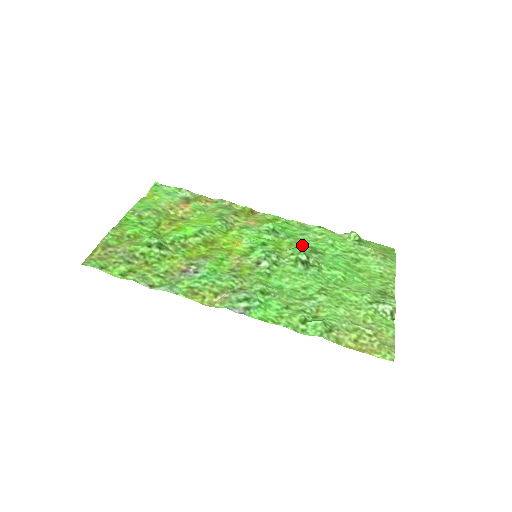
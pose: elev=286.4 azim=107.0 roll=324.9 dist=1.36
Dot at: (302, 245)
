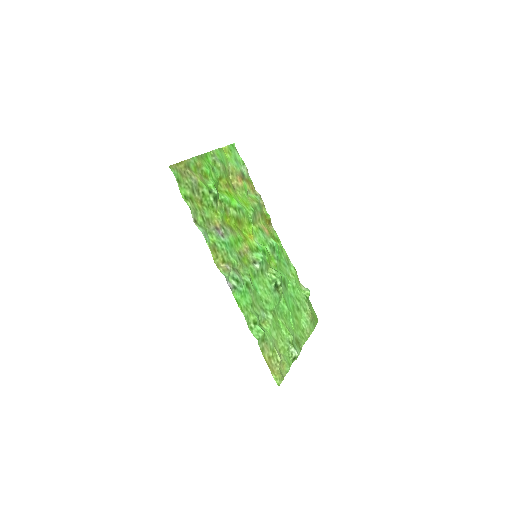
Dot at: (281, 273)
